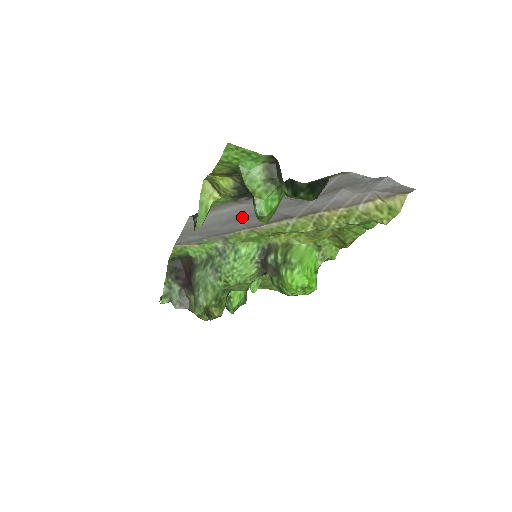
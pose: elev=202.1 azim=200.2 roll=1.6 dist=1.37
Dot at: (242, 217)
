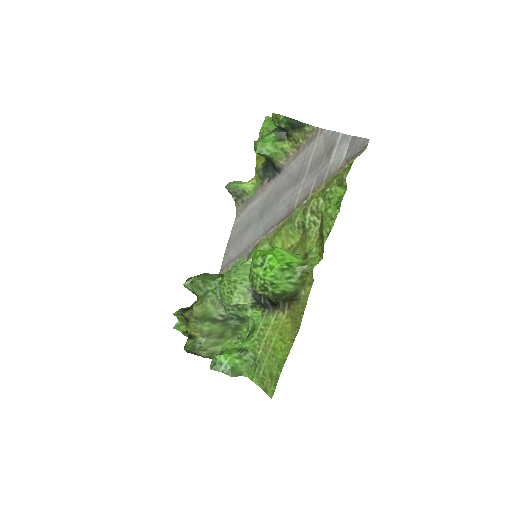
Dot at: (263, 212)
